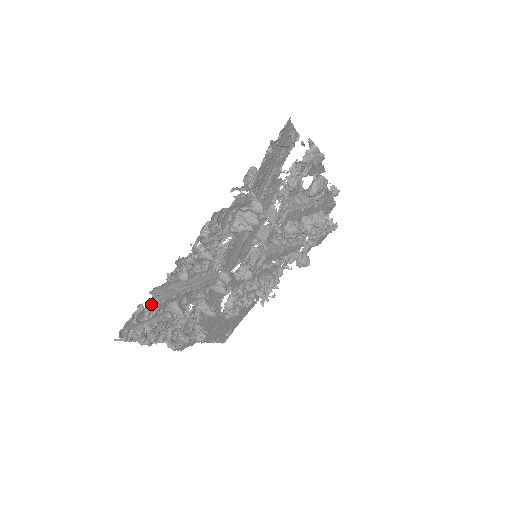
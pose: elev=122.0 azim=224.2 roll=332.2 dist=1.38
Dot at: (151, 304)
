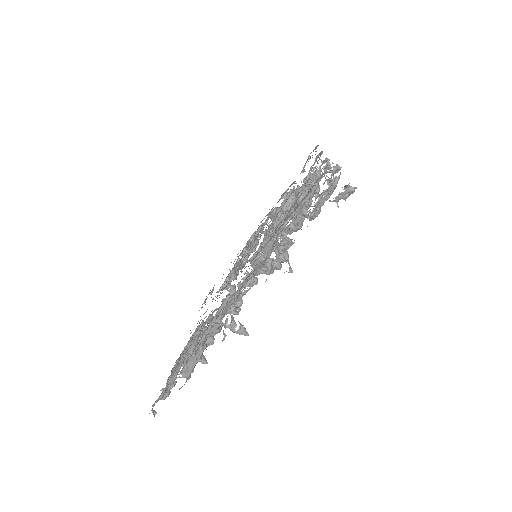
Dot at: (184, 384)
